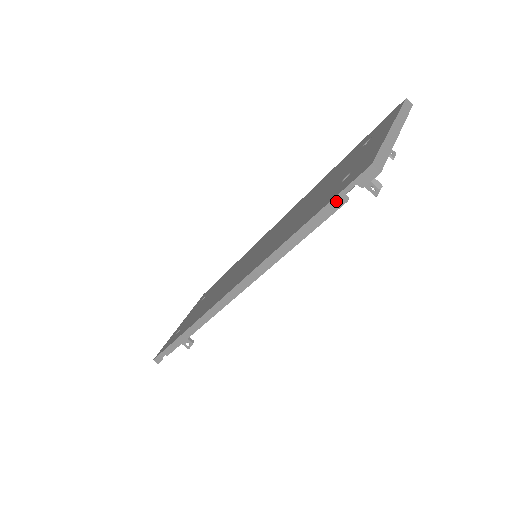
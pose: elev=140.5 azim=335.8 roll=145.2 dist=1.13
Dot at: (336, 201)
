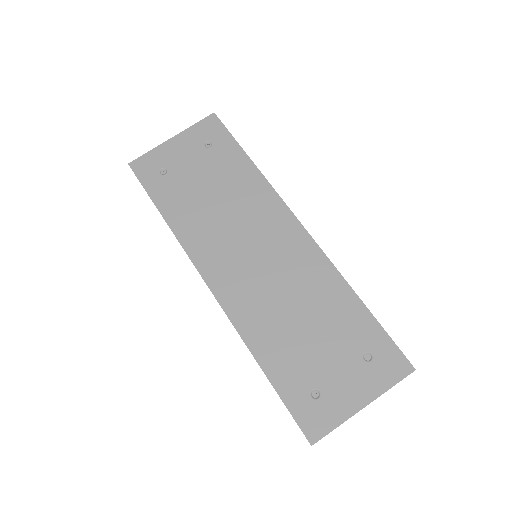
Dot at: occluded
